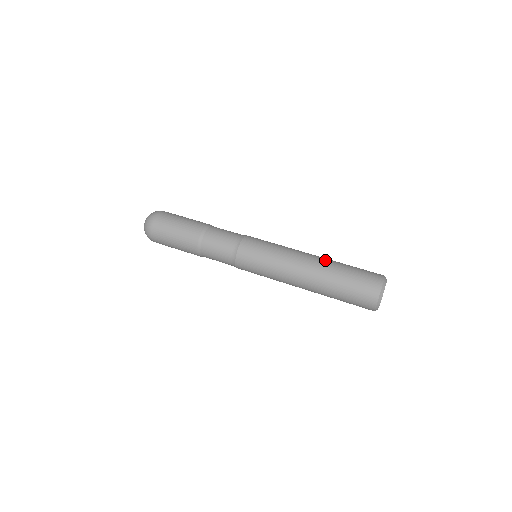
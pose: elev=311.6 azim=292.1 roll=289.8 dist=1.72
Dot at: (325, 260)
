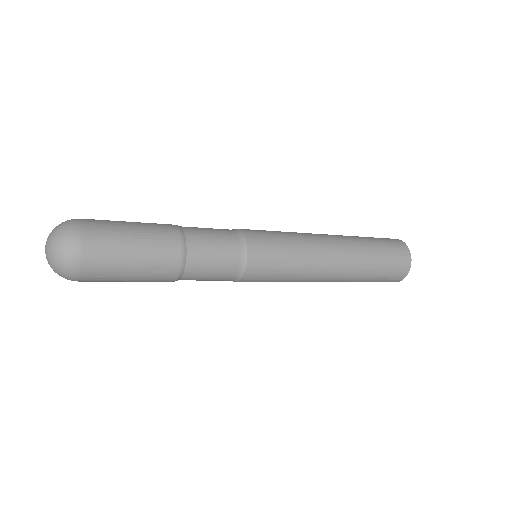
Dot at: occluded
